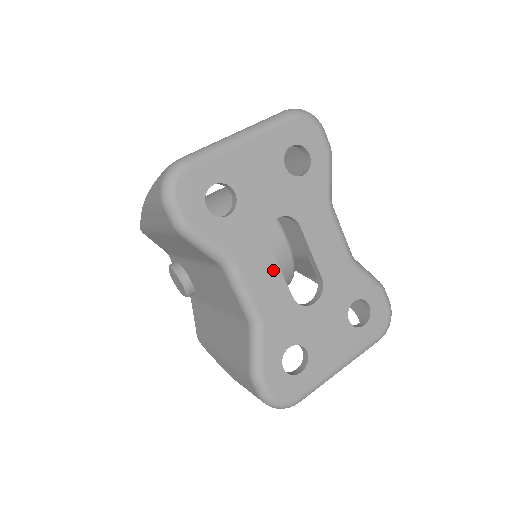
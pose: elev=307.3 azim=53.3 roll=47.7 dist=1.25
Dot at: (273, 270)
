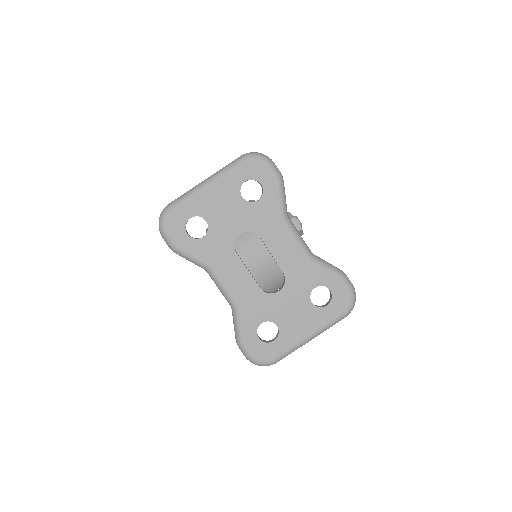
Dot at: (242, 270)
